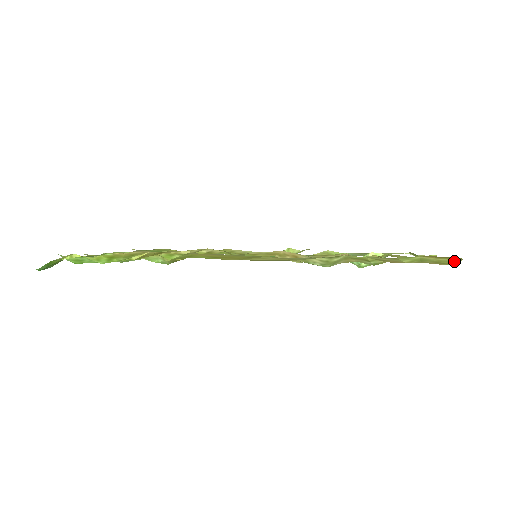
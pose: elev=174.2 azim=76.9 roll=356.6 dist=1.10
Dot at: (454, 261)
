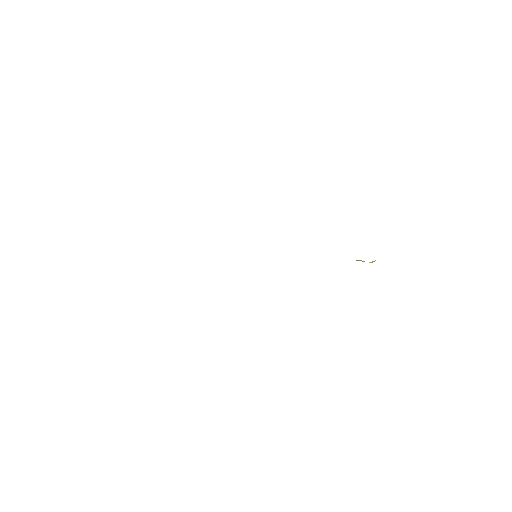
Dot at: occluded
